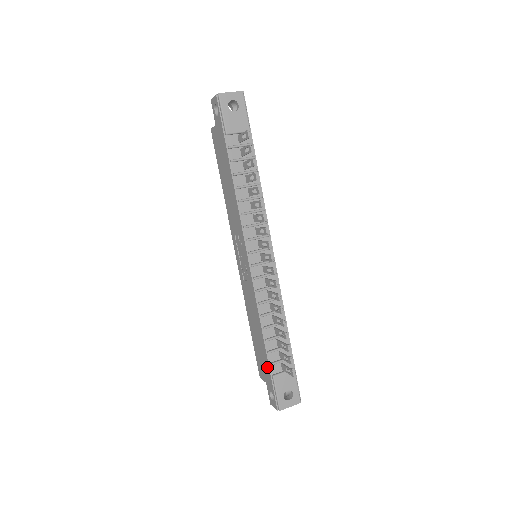
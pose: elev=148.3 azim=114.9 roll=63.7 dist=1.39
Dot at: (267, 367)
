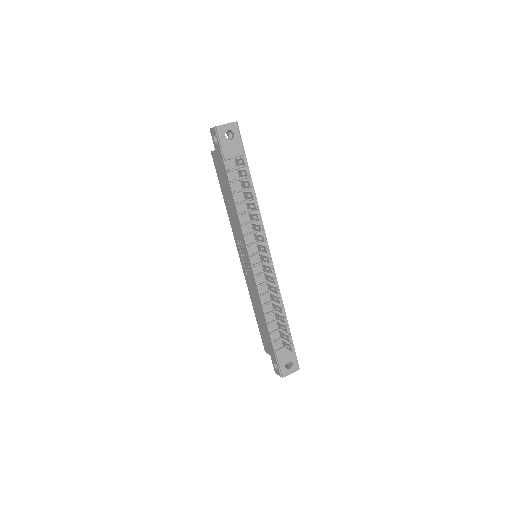
Dot at: (271, 344)
